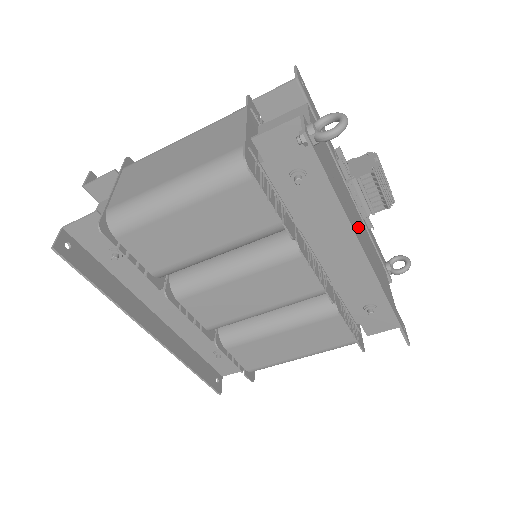
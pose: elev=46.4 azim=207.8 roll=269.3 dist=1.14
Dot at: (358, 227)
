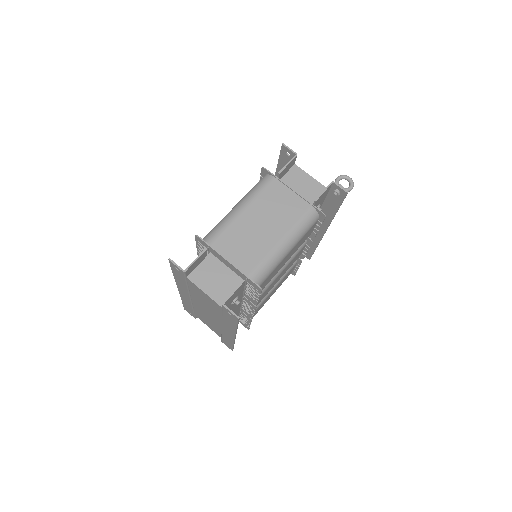
Dot at: occluded
